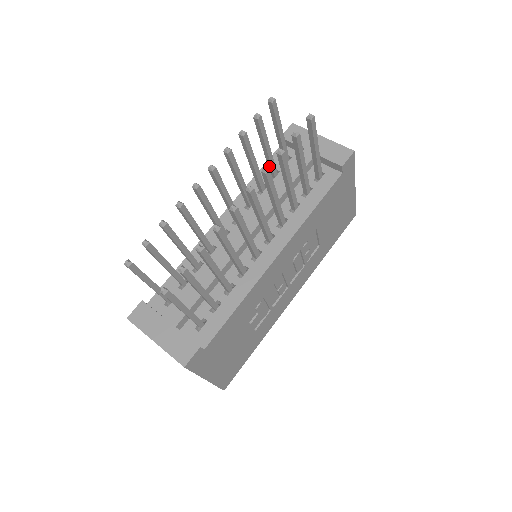
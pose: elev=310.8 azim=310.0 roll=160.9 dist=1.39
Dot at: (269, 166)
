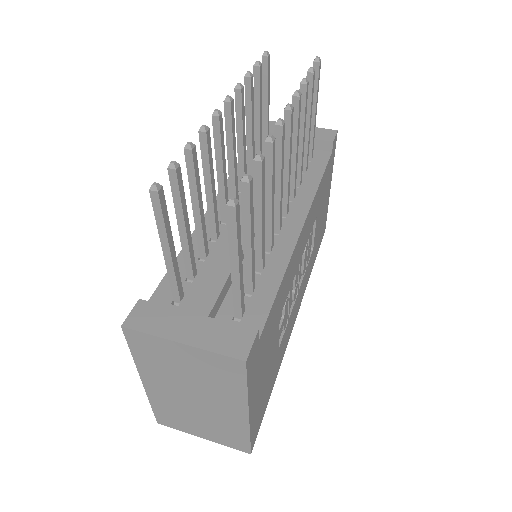
Dot at: (256, 146)
